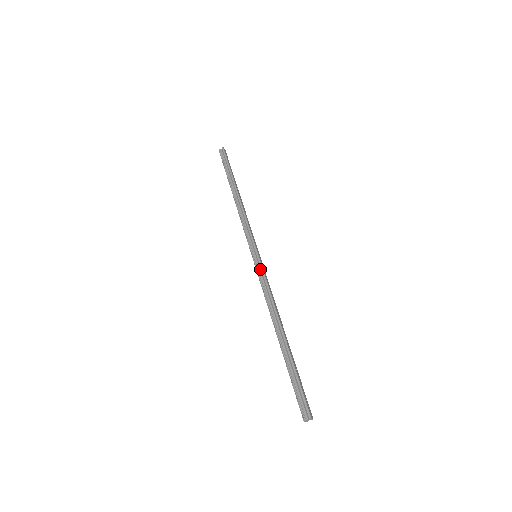
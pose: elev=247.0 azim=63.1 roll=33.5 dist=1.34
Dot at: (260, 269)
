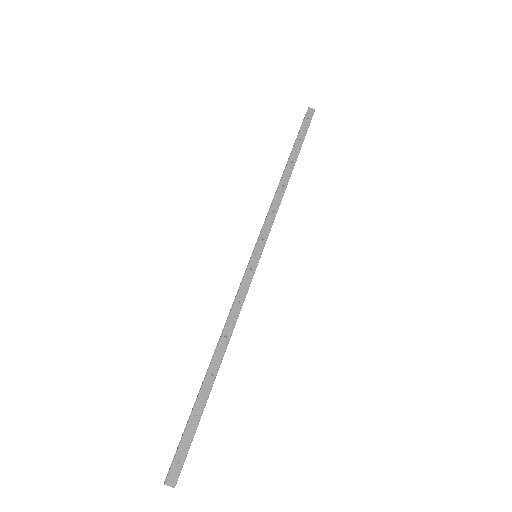
Dot at: (245, 274)
